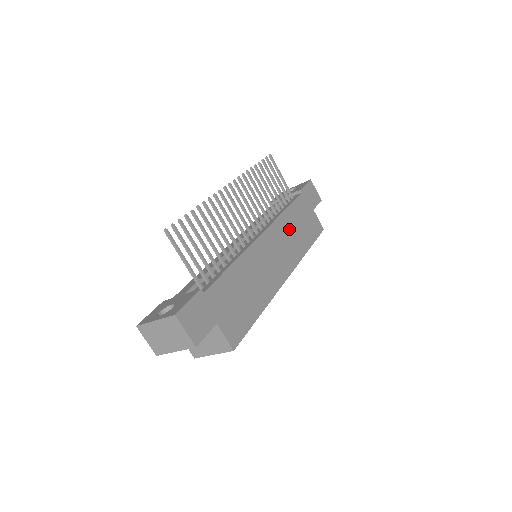
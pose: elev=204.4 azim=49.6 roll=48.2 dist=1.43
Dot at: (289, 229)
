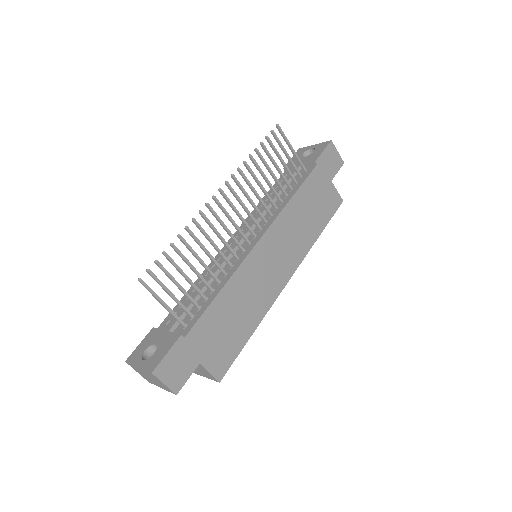
Dot at: (295, 220)
